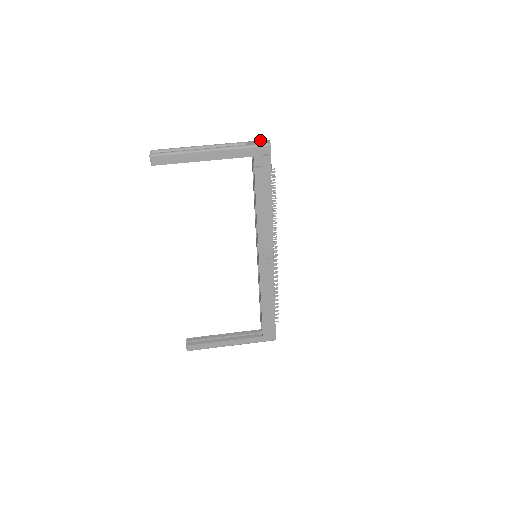
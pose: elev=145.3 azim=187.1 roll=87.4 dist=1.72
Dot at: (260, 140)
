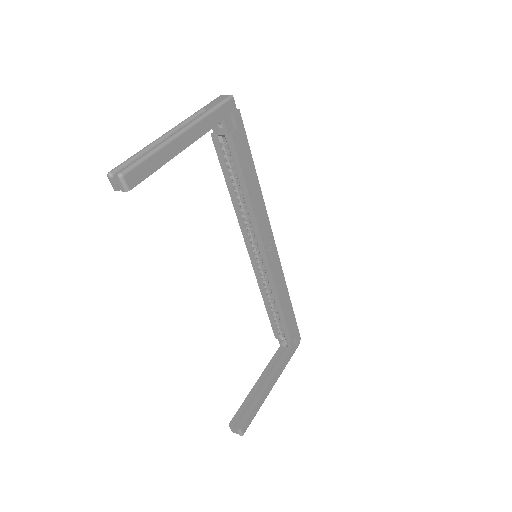
Dot at: occluded
